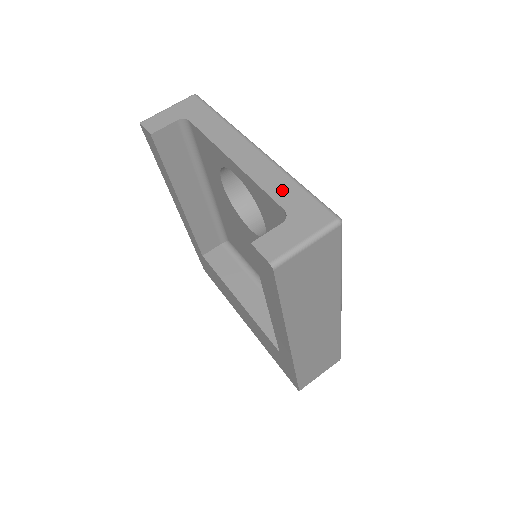
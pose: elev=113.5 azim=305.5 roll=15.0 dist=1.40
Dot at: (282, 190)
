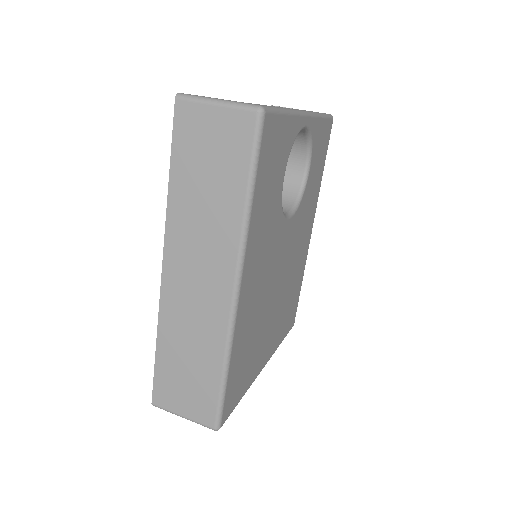
Dot at: occluded
